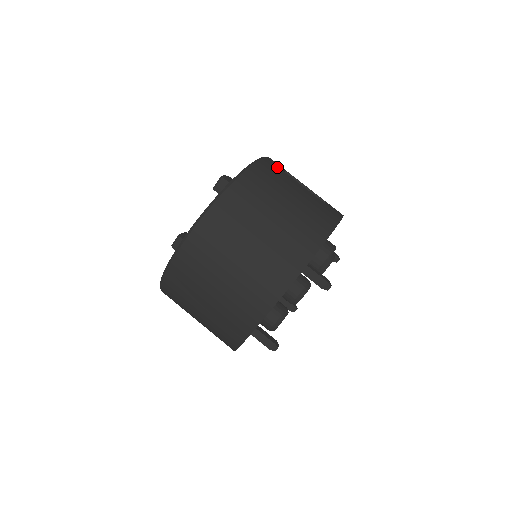
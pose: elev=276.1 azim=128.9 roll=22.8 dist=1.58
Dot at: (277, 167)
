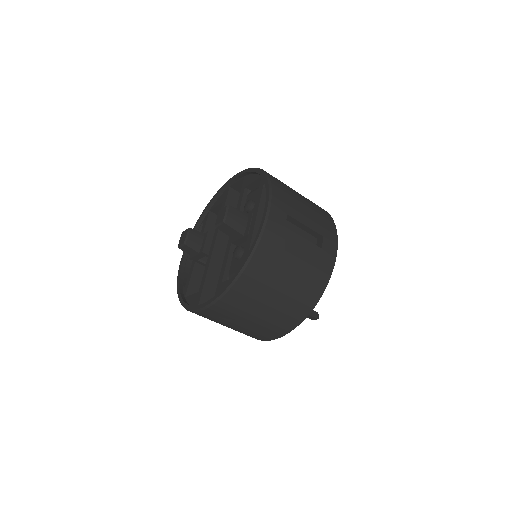
Dot at: (279, 227)
